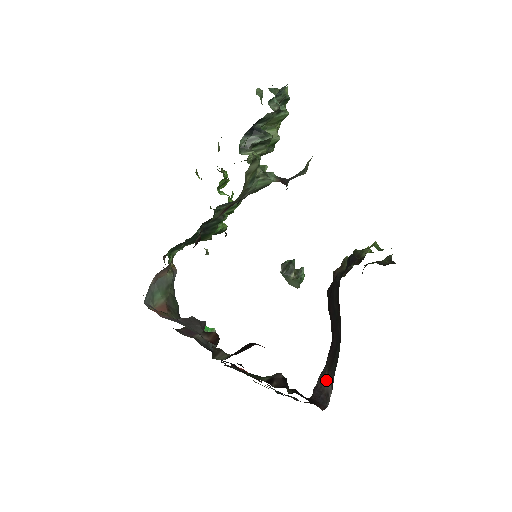
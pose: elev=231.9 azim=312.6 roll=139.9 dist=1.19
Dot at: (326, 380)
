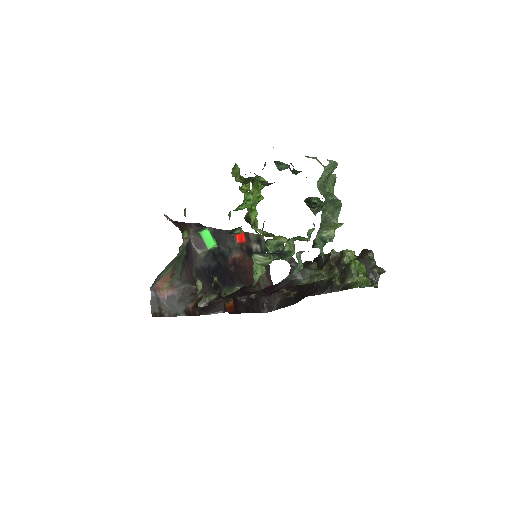
Dot at: (276, 303)
